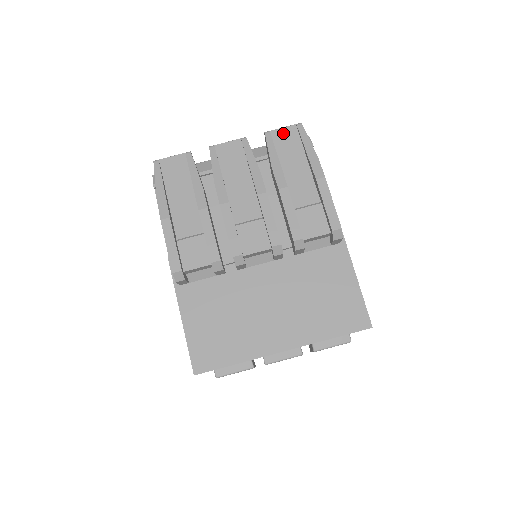
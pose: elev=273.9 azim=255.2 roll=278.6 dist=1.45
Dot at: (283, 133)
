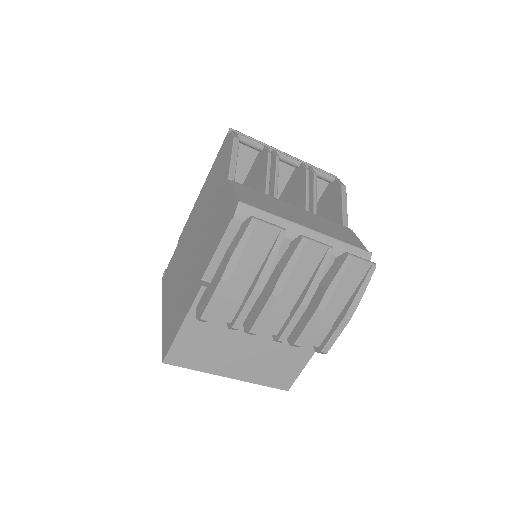
Dot at: (358, 264)
